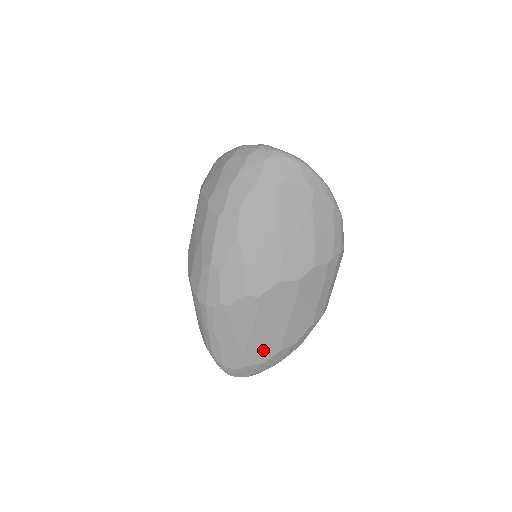
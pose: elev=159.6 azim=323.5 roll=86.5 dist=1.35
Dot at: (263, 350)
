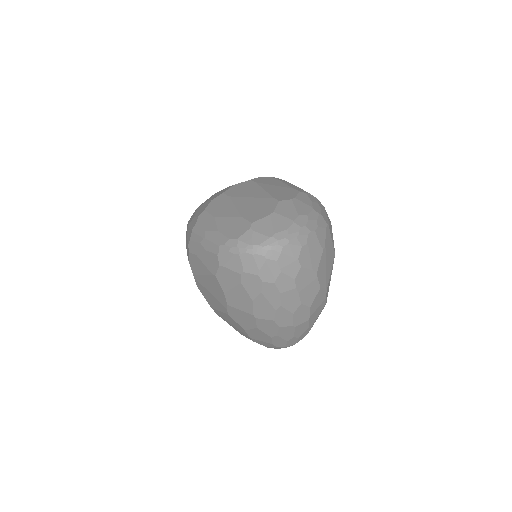
Dot at: (260, 209)
